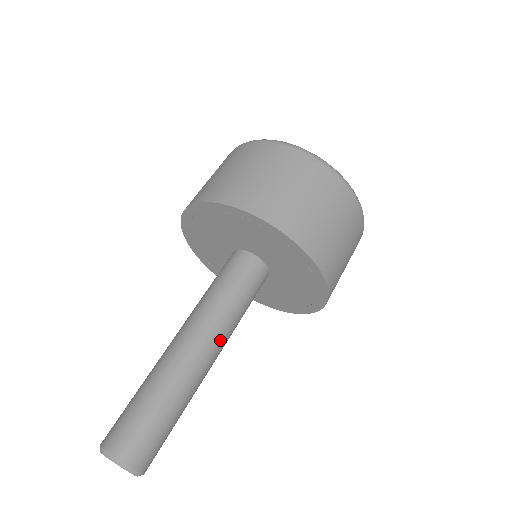
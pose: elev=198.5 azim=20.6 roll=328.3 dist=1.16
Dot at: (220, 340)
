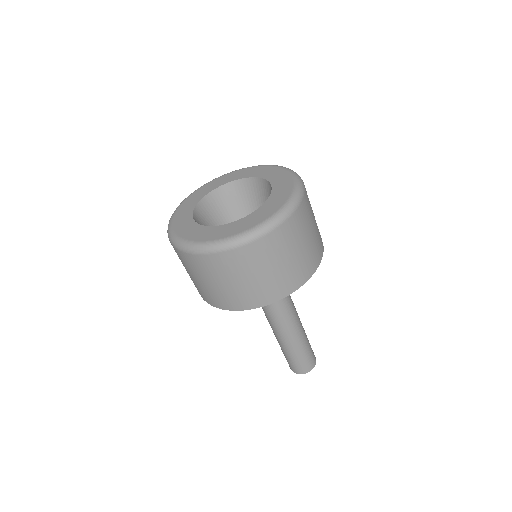
Dot at: (291, 312)
